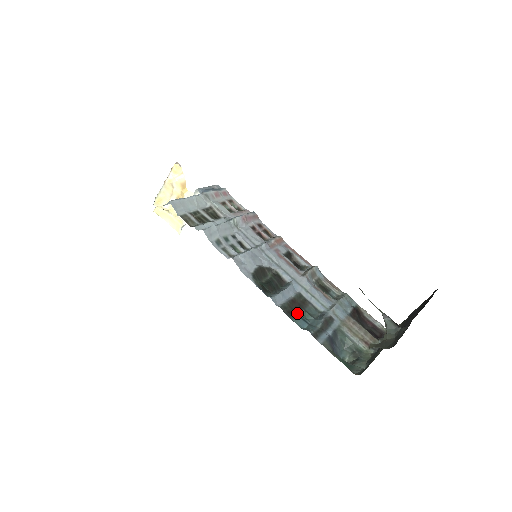
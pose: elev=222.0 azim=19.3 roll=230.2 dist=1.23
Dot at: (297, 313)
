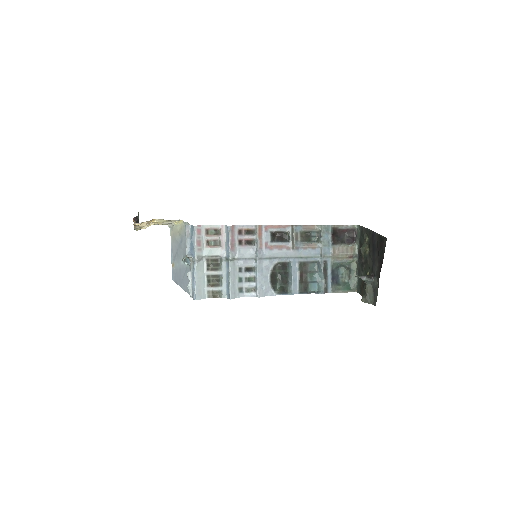
Dot at: (307, 282)
